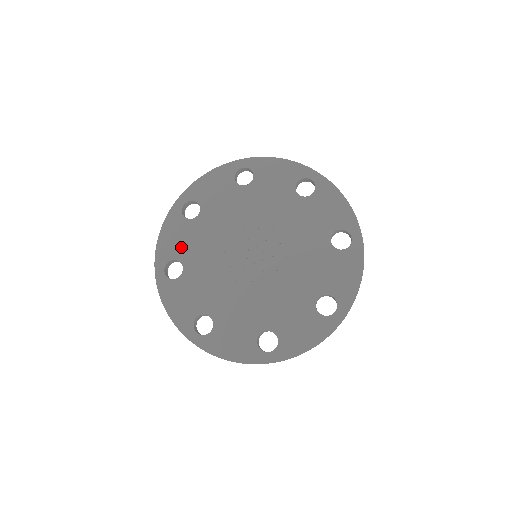
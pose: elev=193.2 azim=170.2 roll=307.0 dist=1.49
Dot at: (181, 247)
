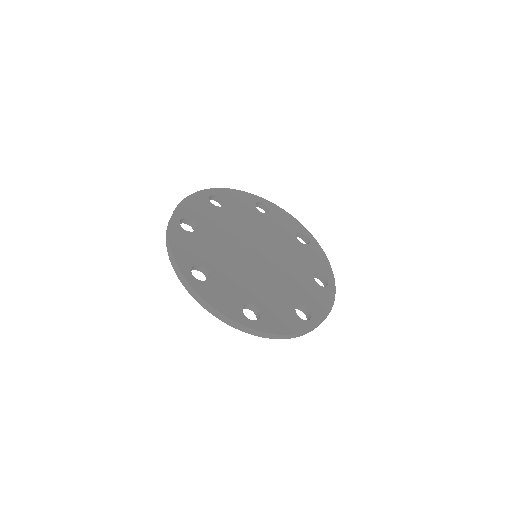
Dot at: (235, 204)
